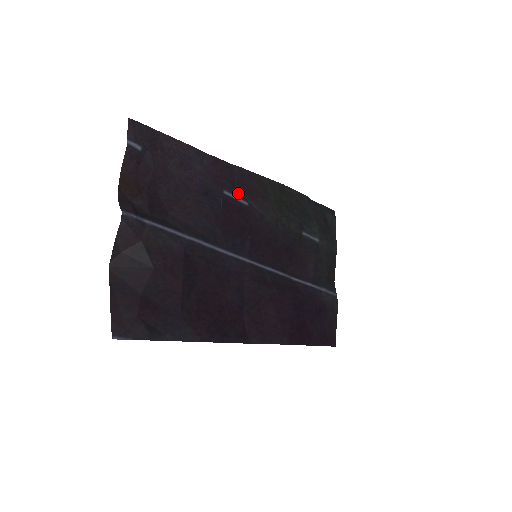
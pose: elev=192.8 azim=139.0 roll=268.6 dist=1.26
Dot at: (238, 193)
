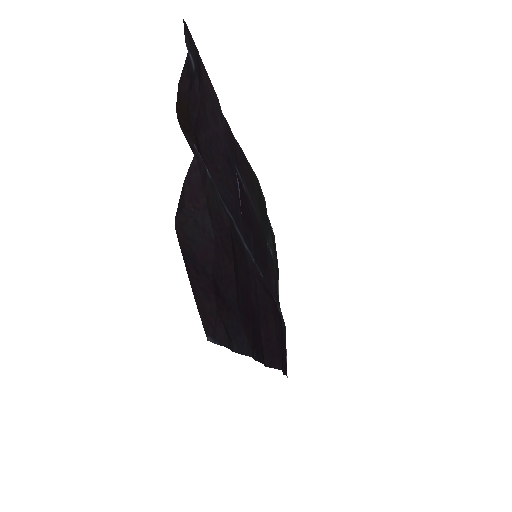
Dot at: (241, 175)
